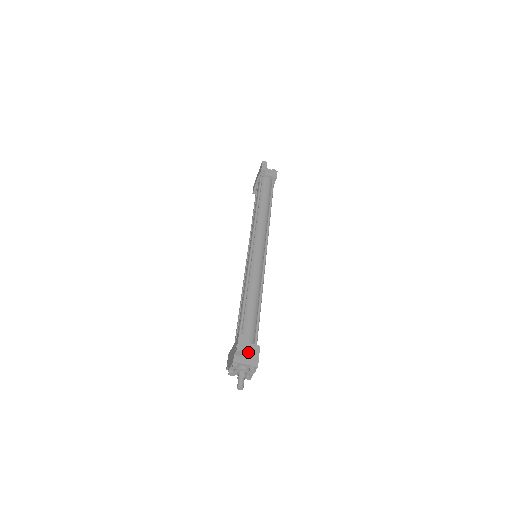
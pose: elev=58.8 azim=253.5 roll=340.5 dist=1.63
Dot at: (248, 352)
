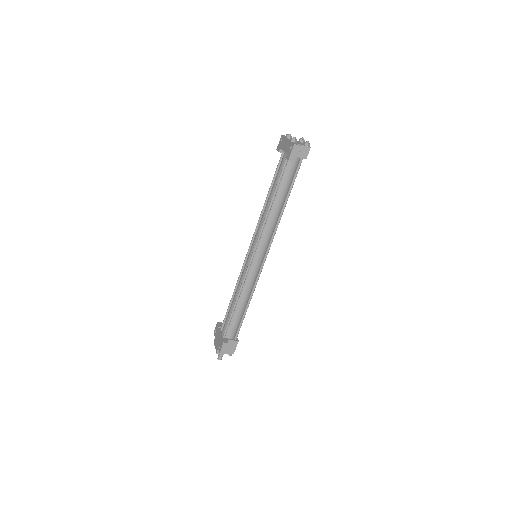
Dot at: (229, 346)
